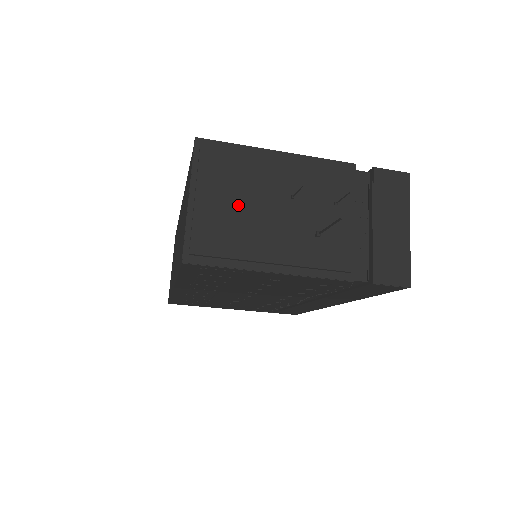
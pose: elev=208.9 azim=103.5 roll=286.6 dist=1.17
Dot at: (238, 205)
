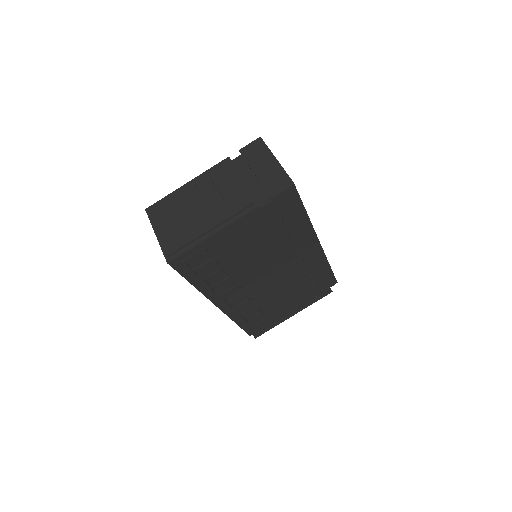
Dot at: (179, 219)
